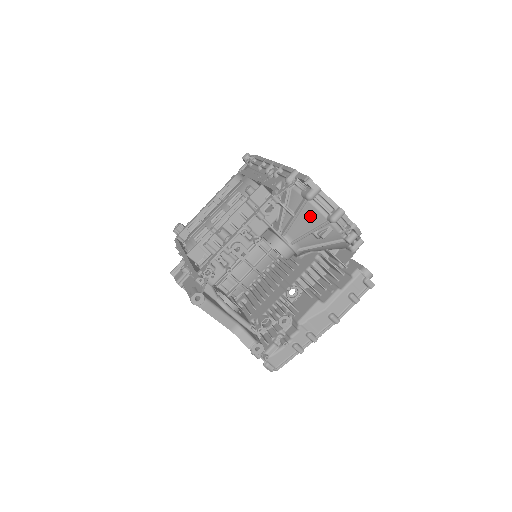
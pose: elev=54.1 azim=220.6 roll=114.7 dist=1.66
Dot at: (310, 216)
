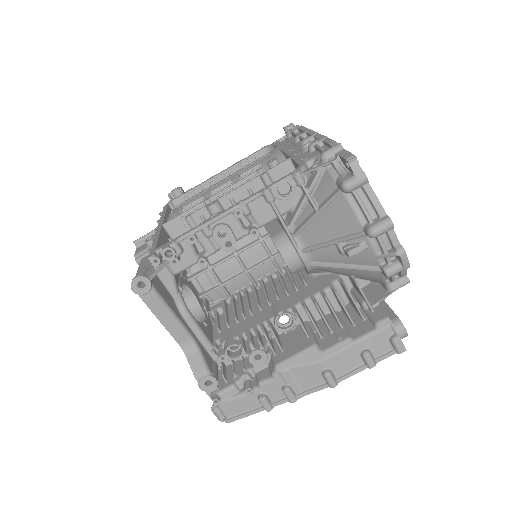
Dot at: (340, 217)
